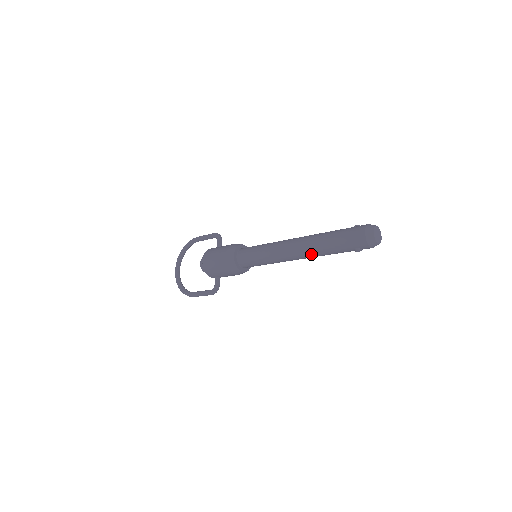
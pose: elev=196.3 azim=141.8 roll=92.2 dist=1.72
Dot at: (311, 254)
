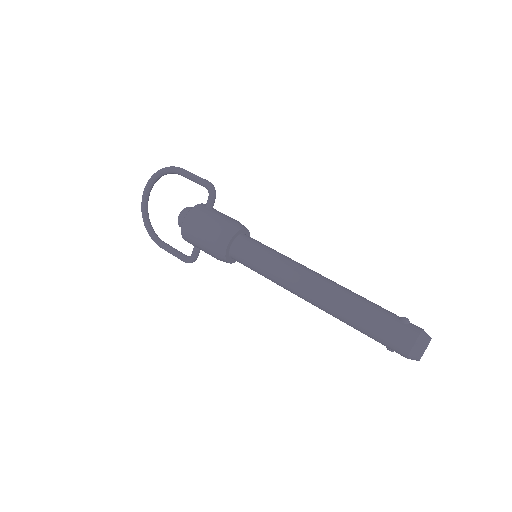
Dot at: occluded
